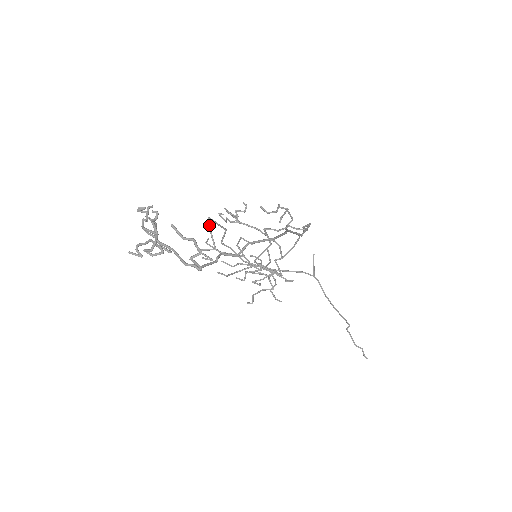
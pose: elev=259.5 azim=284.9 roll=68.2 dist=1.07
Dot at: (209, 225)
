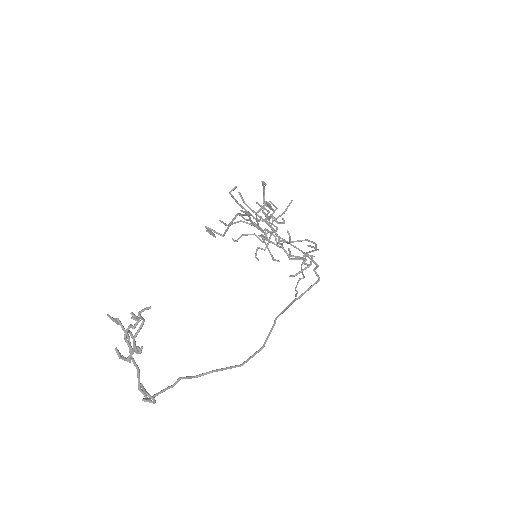
Dot at: (232, 220)
